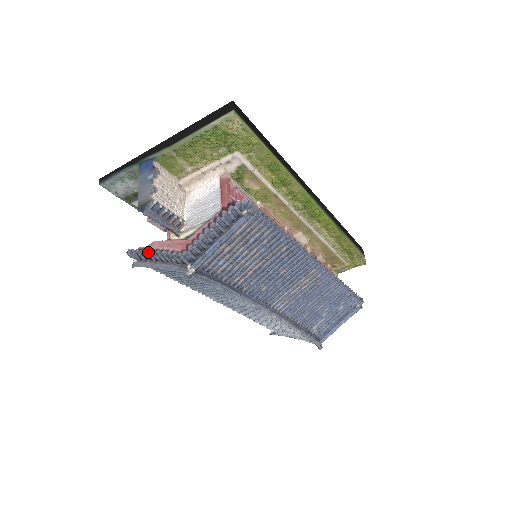
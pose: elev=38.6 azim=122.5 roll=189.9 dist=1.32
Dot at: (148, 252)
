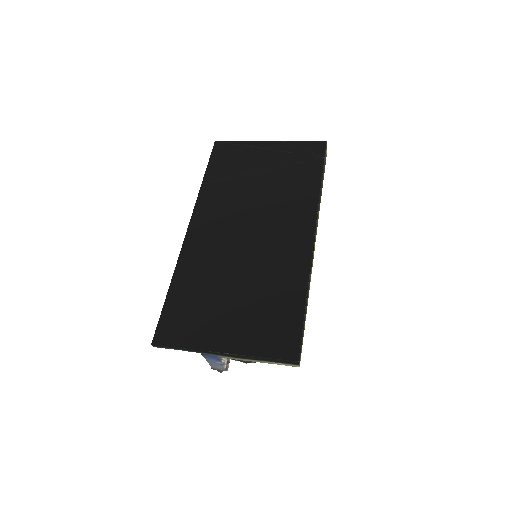
Dot at: occluded
